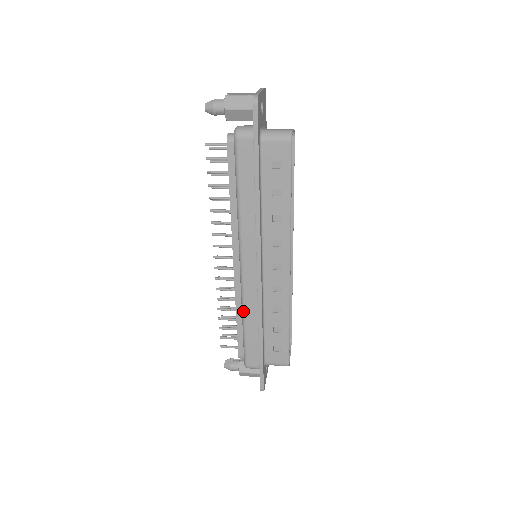
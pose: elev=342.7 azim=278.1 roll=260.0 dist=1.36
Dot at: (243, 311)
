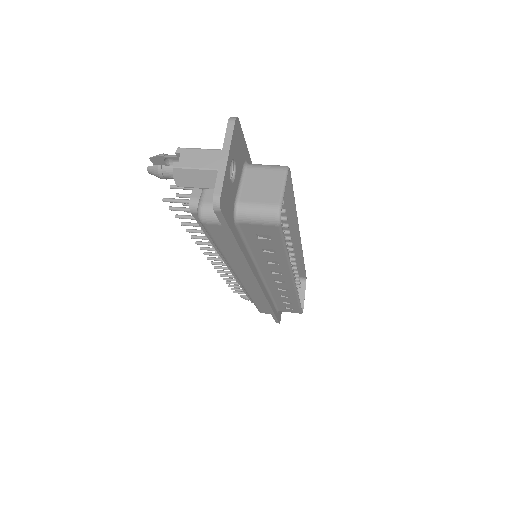
Dot at: (249, 296)
